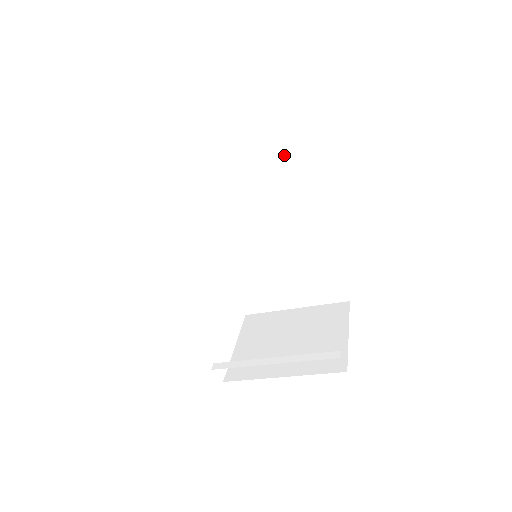
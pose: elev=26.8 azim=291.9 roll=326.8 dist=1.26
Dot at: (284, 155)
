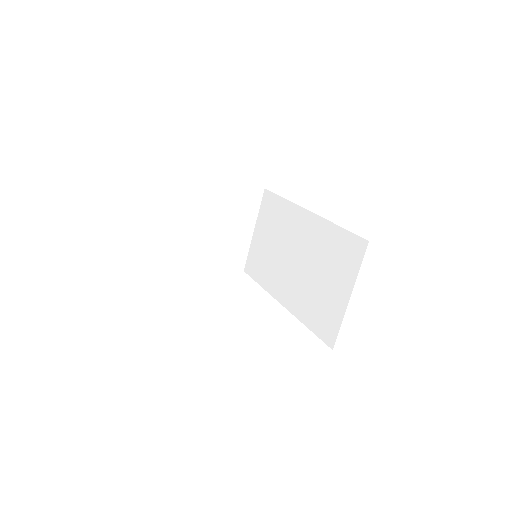
Dot at: (275, 212)
